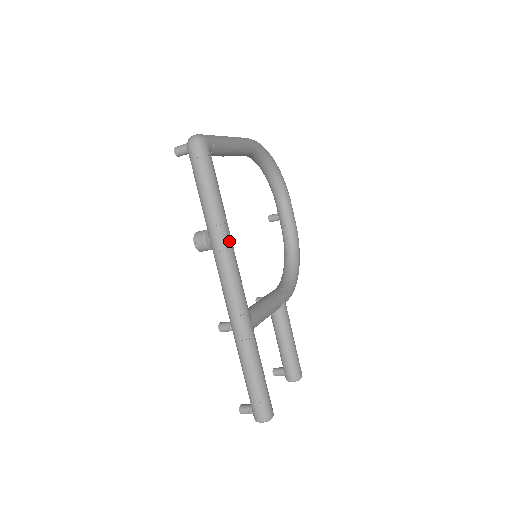
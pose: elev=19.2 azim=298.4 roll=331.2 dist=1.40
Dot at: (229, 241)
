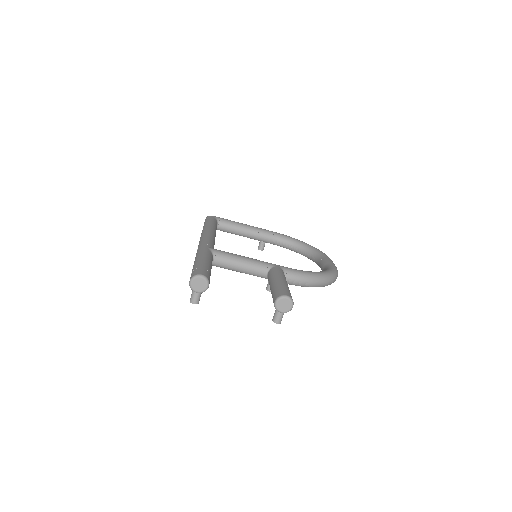
Dot at: (209, 230)
